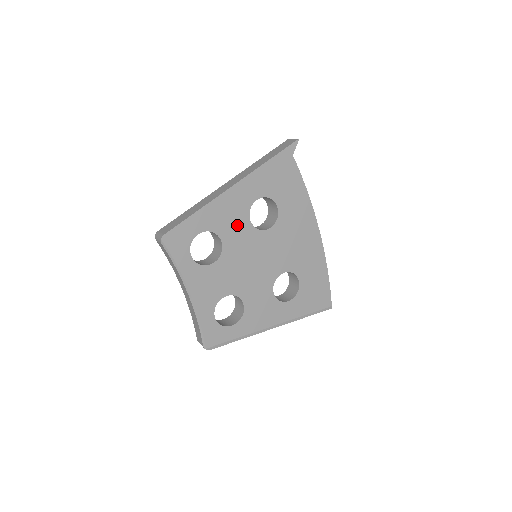
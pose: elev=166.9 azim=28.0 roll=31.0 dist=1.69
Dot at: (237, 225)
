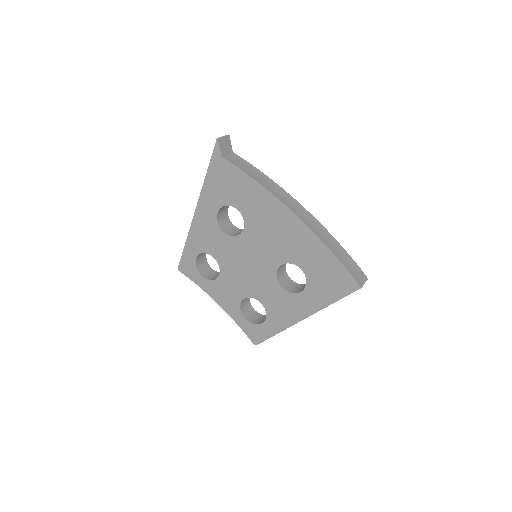
Dot at: (217, 240)
